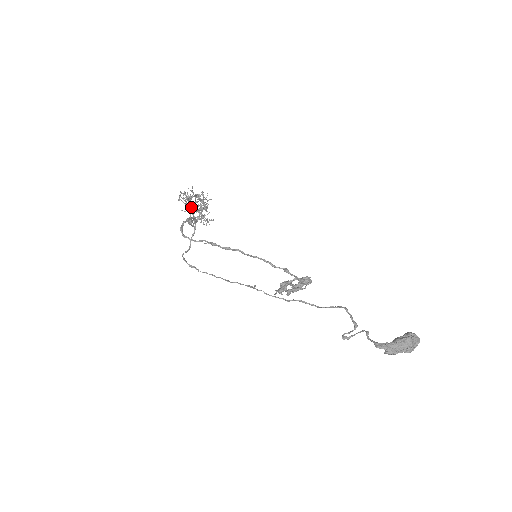
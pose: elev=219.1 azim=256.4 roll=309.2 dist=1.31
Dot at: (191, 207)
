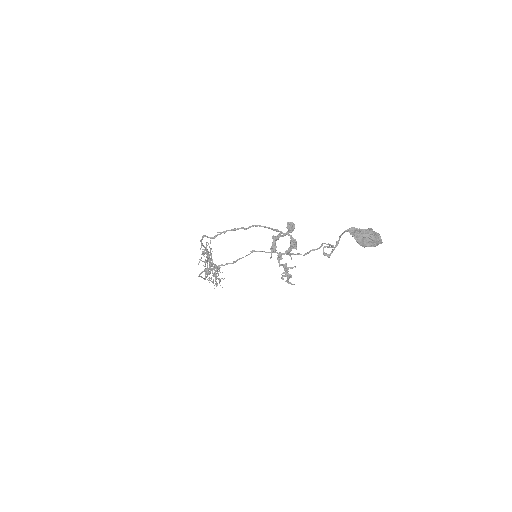
Dot at: (208, 258)
